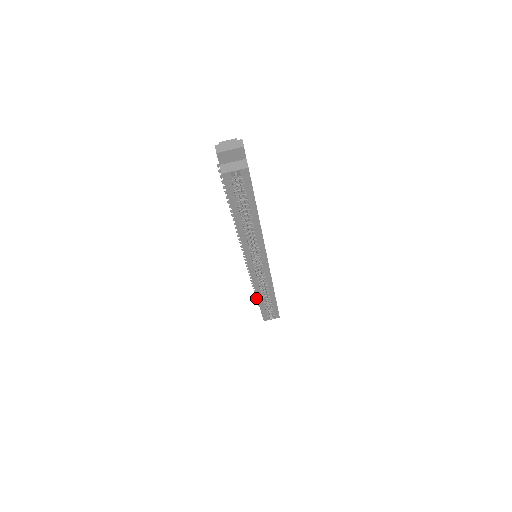
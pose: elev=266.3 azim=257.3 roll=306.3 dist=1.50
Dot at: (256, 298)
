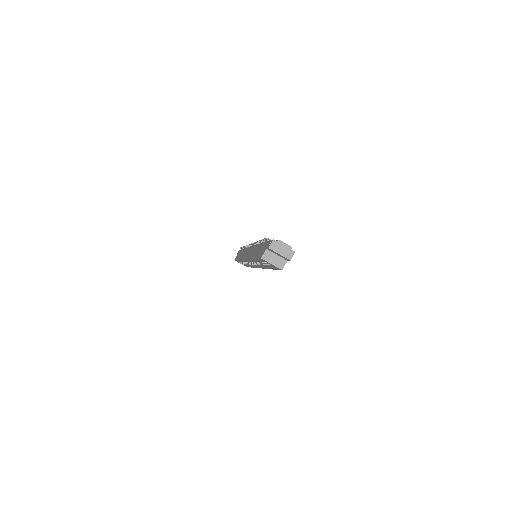
Dot at: occluded
